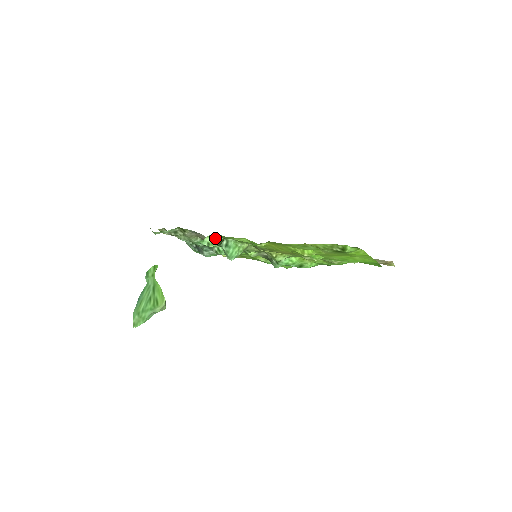
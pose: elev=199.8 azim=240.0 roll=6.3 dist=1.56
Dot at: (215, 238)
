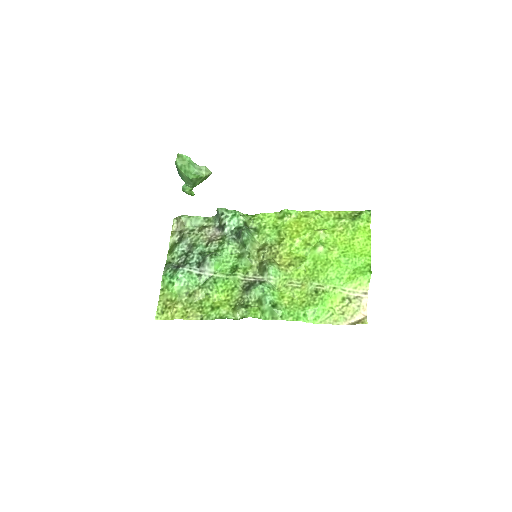
Dot at: (247, 216)
